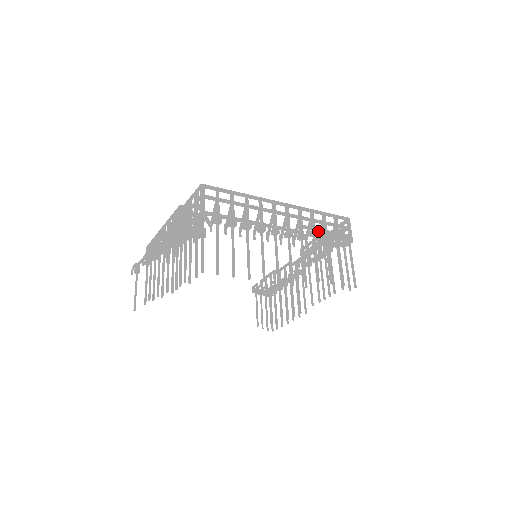
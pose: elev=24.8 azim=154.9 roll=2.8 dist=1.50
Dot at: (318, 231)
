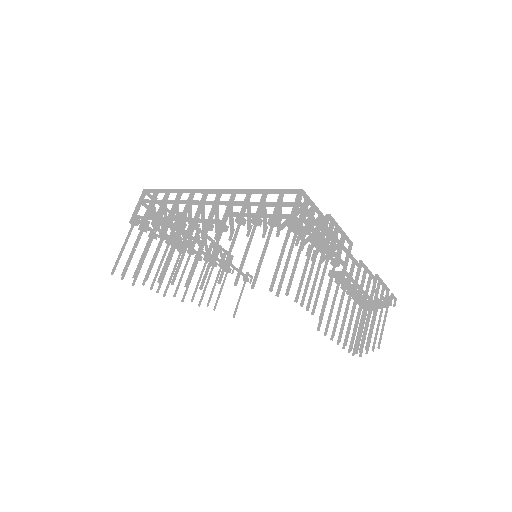
Dot at: occluded
